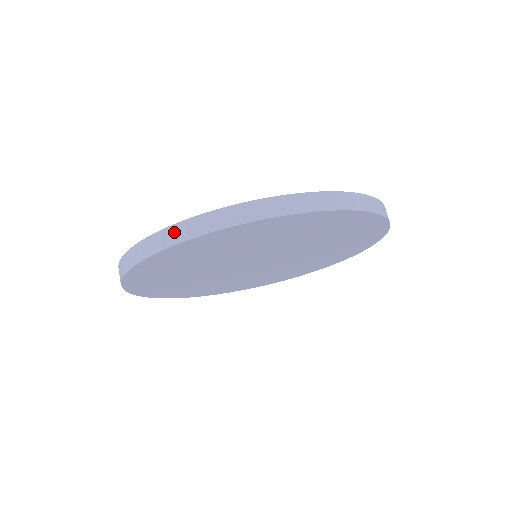
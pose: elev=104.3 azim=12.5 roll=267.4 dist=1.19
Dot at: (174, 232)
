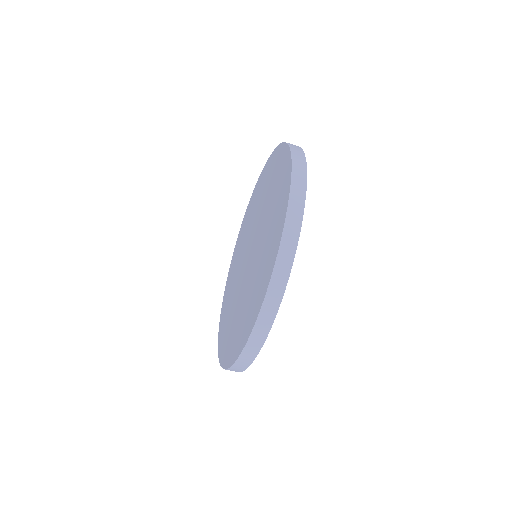
Dot at: (245, 357)
